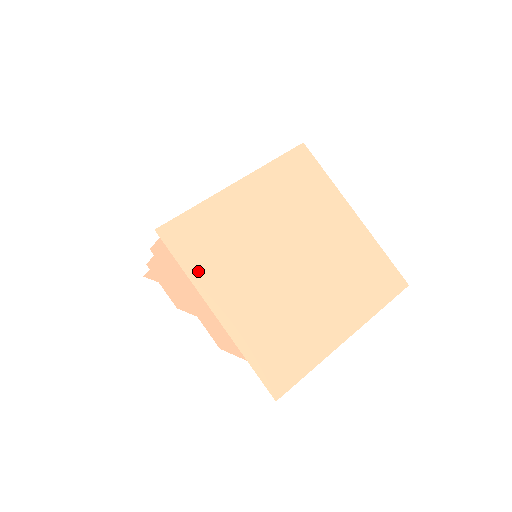
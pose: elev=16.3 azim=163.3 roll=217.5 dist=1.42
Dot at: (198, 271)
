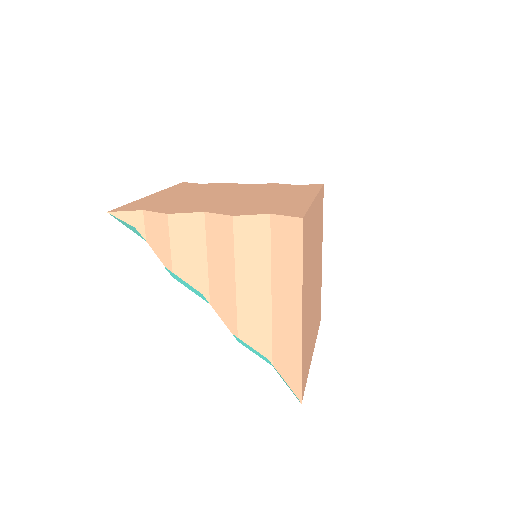
Dot at: (304, 272)
